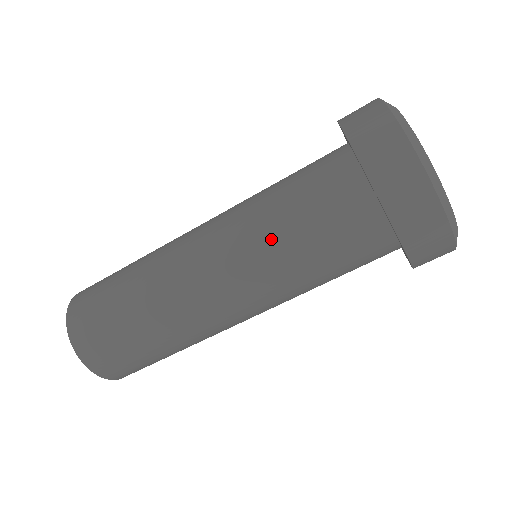
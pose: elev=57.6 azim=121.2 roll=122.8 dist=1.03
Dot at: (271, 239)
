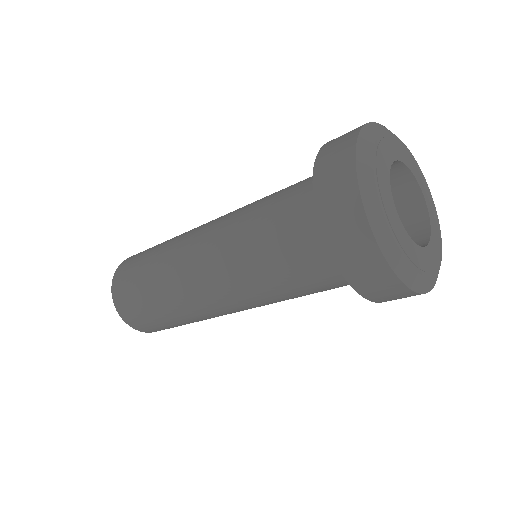
Dot at: (265, 286)
